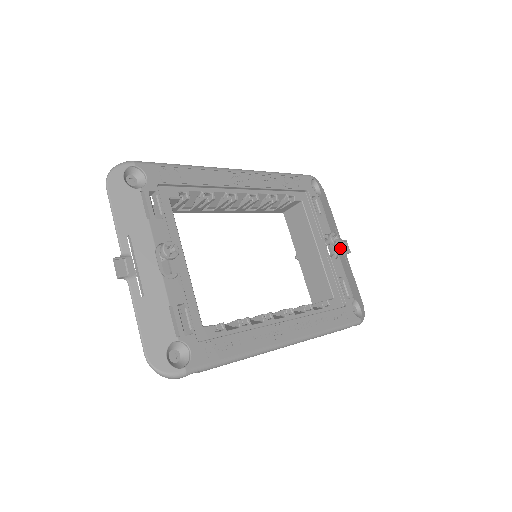
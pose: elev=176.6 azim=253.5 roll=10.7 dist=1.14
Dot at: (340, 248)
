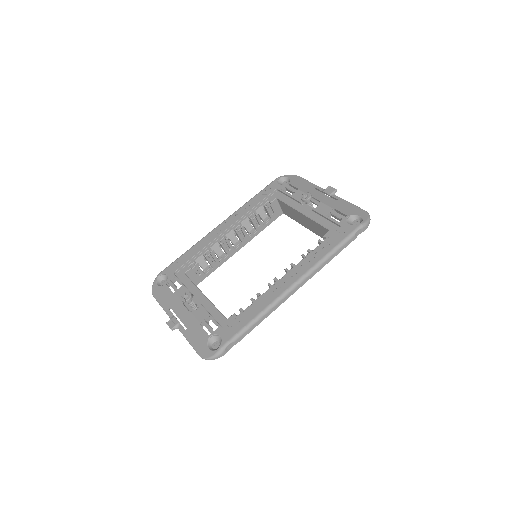
Dot at: (323, 196)
